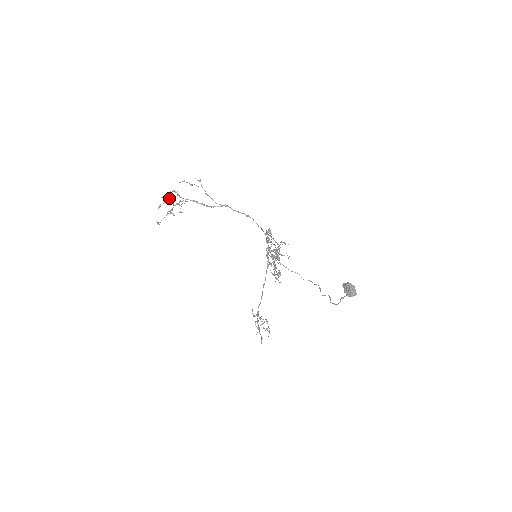
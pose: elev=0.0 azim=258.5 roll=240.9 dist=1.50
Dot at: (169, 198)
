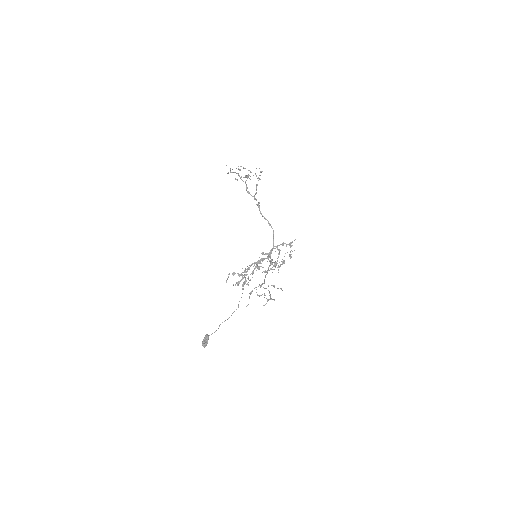
Dot at: (234, 172)
